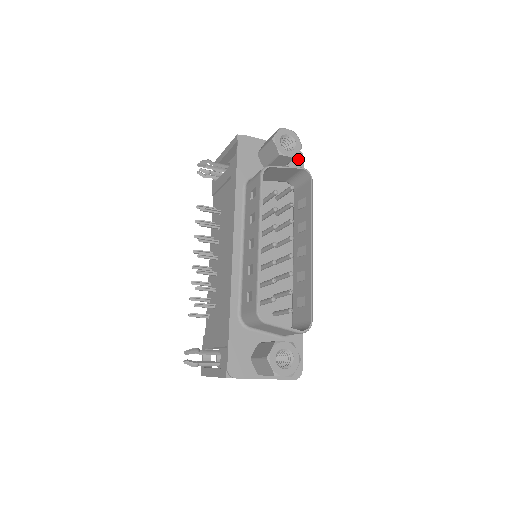
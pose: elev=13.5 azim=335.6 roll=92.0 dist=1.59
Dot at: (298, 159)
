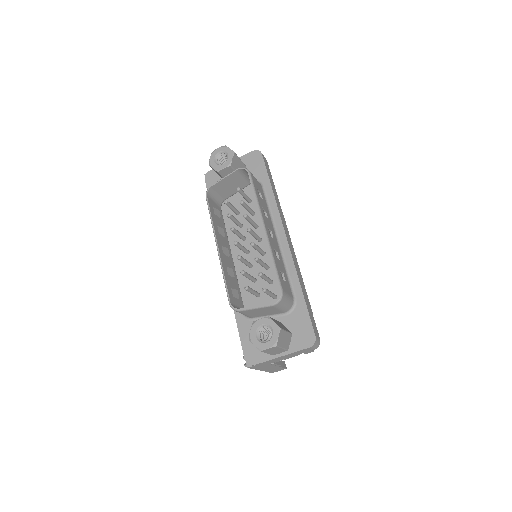
Dot at: (257, 158)
